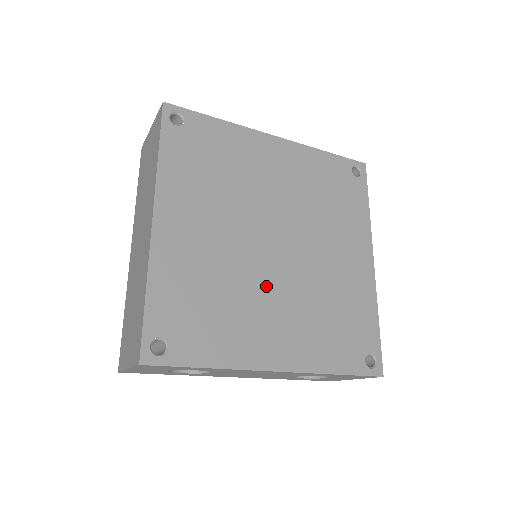
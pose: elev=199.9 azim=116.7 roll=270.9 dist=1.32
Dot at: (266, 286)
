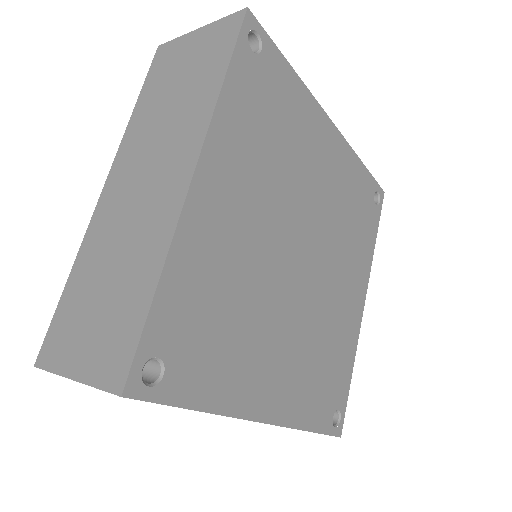
Dot at: (280, 309)
